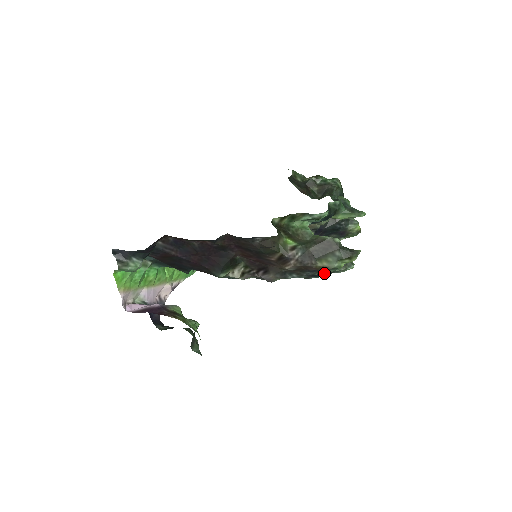
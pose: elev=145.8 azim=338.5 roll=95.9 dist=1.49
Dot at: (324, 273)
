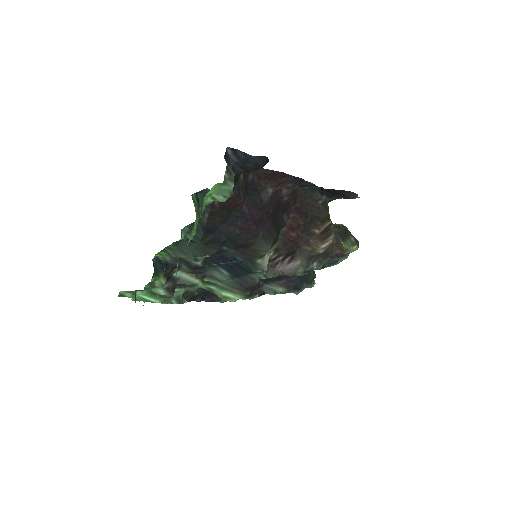
Dot at: (332, 265)
